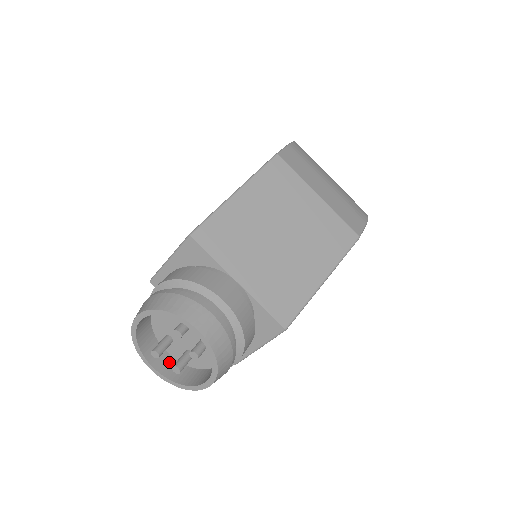
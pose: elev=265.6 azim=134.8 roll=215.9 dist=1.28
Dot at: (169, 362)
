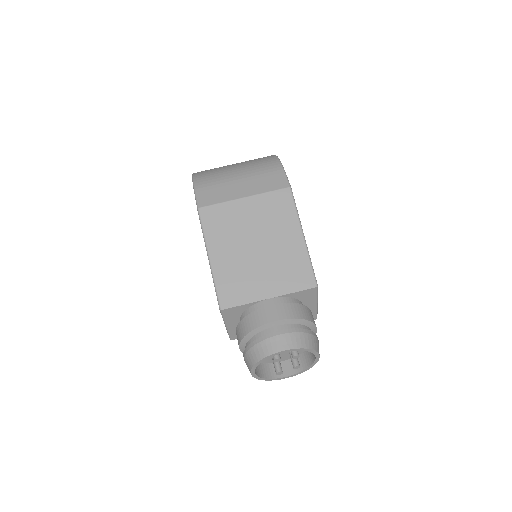
Dot at: (289, 364)
